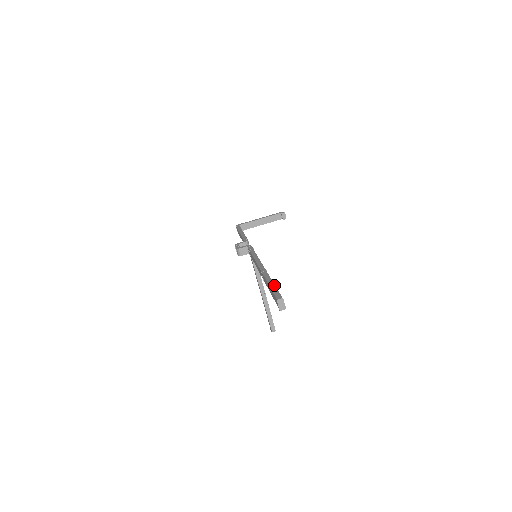
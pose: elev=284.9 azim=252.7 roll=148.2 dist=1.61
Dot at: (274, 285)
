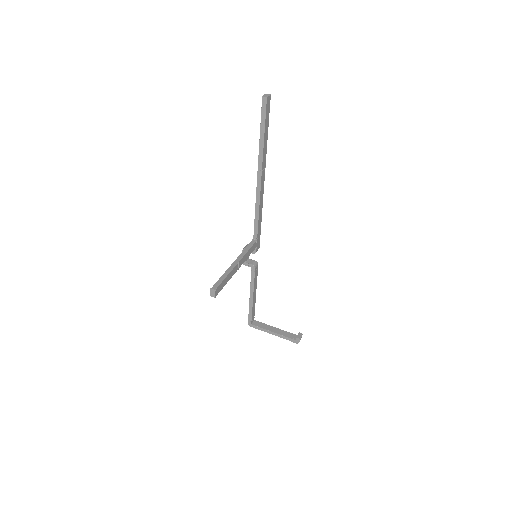
Dot at: occluded
